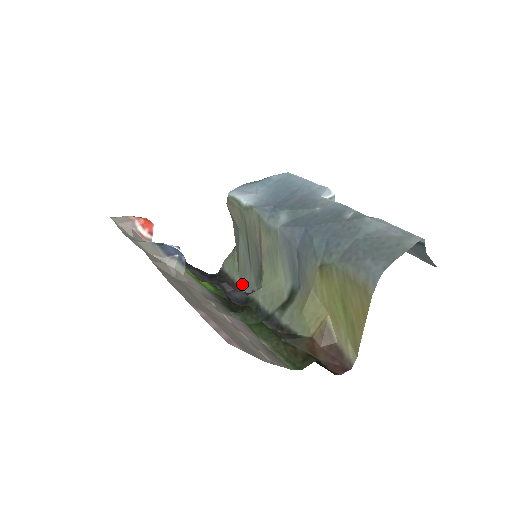
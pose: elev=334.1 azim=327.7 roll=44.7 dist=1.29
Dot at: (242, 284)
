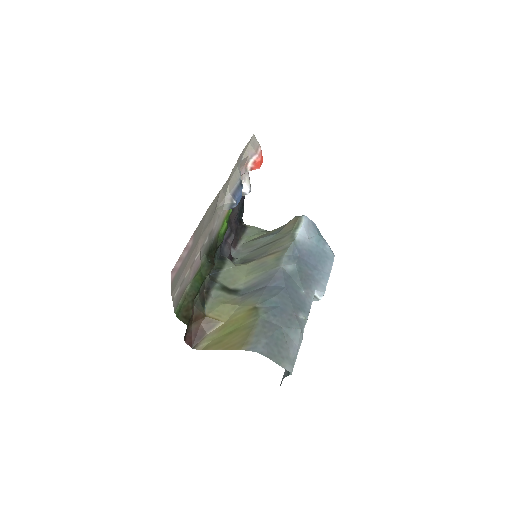
Dot at: (239, 248)
